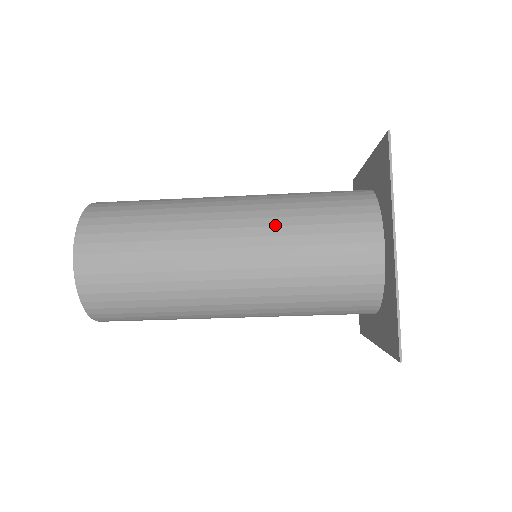
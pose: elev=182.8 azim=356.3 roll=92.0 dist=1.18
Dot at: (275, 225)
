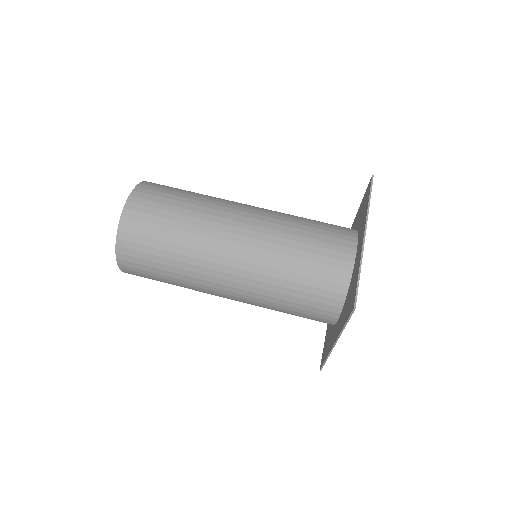
Dot at: (263, 288)
